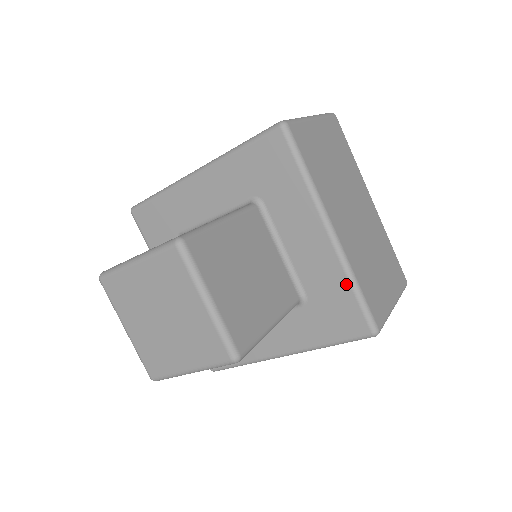
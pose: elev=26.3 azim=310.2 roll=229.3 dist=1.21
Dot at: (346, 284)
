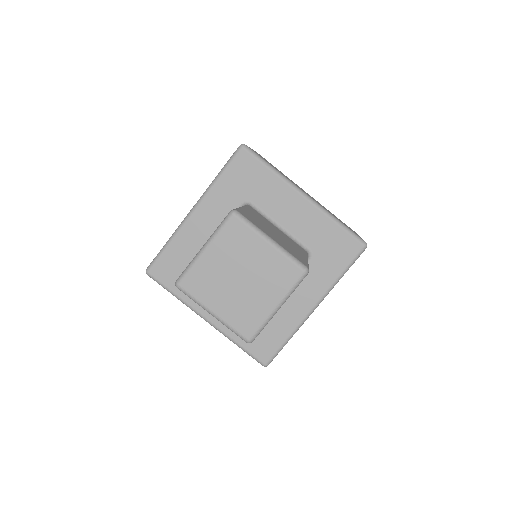
Dot at: (331, 223)
